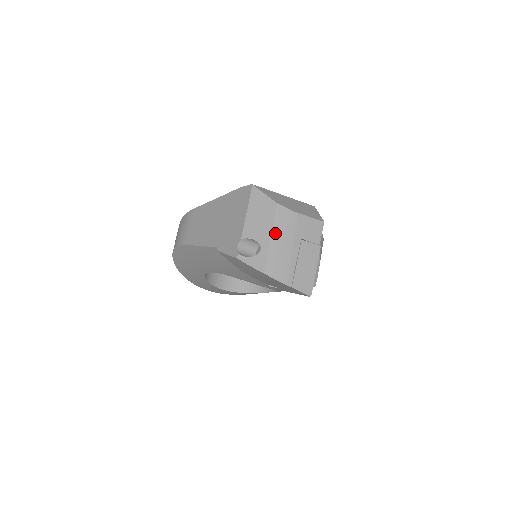
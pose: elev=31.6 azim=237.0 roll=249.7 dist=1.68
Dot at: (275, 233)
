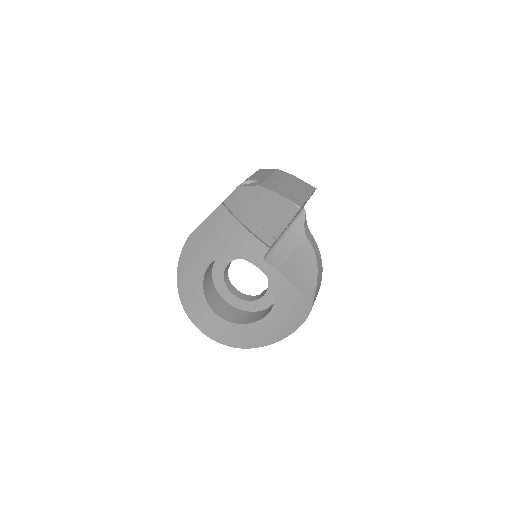
Dot at: (273, 176)
